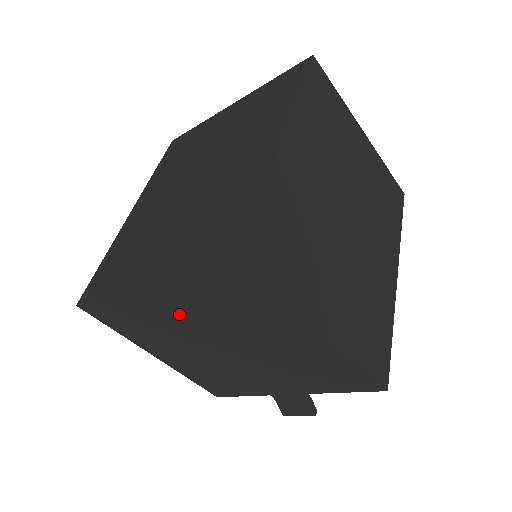
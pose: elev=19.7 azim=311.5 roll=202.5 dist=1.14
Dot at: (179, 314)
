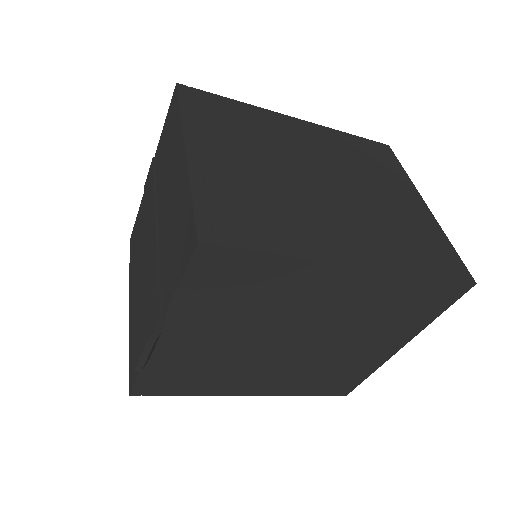
Dot at: (149, 199)
